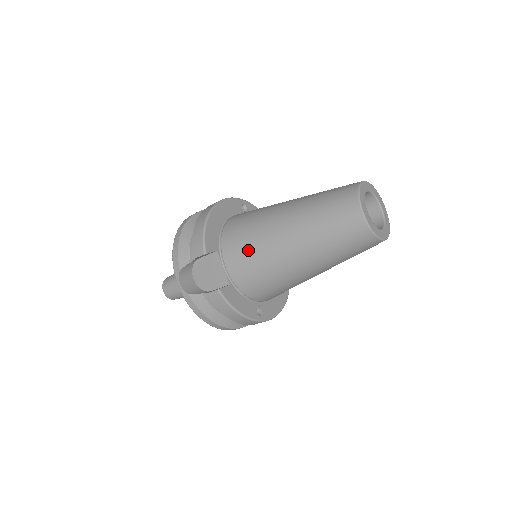
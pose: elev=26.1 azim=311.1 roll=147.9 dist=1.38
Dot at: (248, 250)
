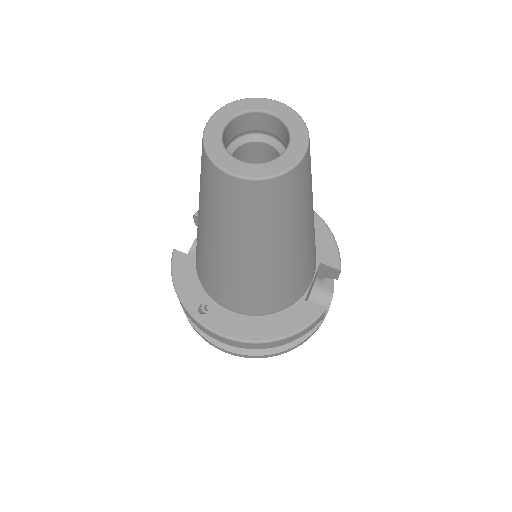
Dot at: occluded
